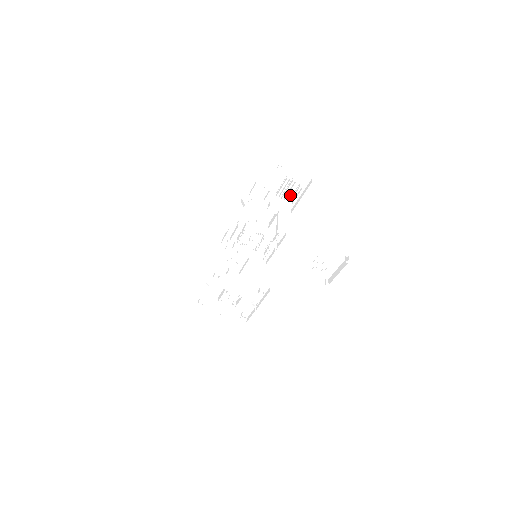
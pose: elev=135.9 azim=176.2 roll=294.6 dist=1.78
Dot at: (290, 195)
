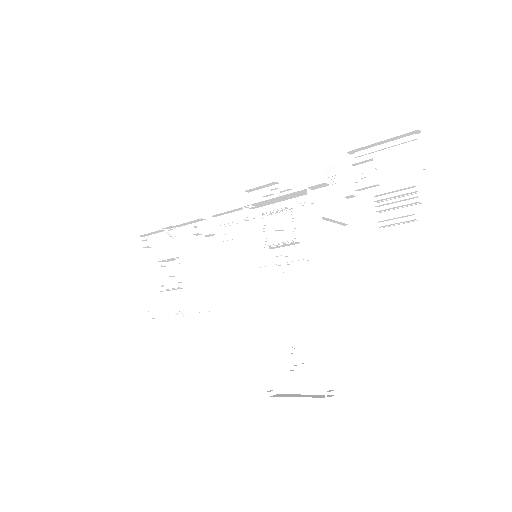
Dot at: (387, 219)
